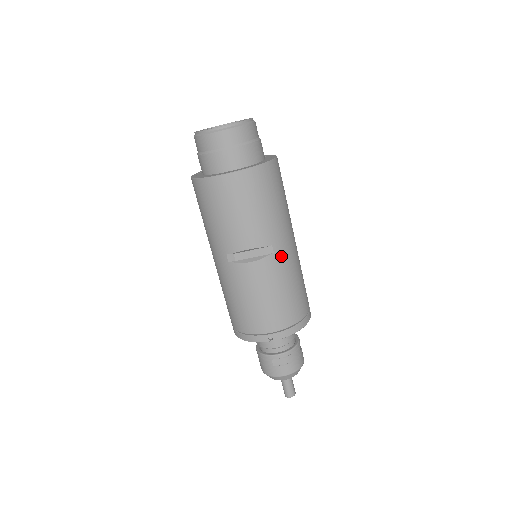
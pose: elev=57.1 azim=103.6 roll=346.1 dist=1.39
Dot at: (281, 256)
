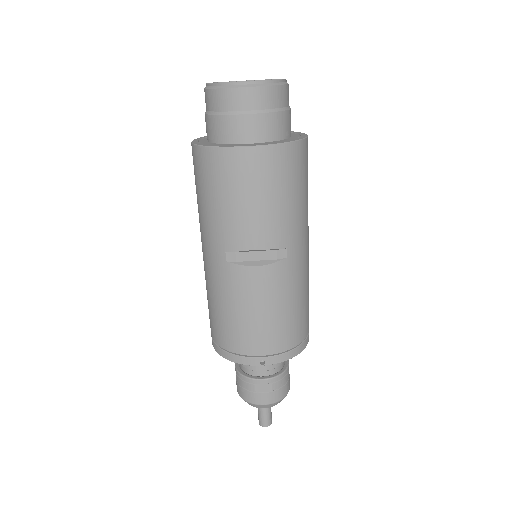
Dot at: (294, 263)
